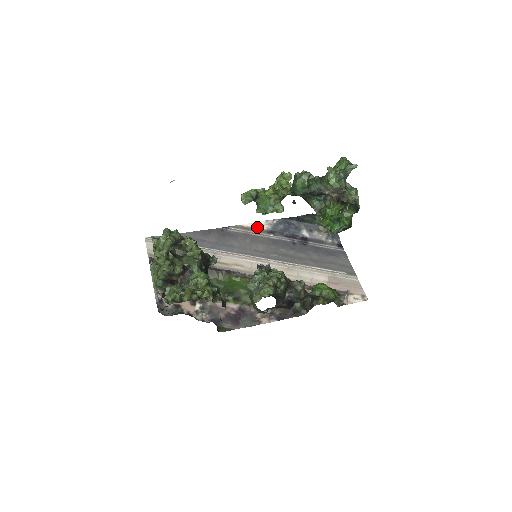
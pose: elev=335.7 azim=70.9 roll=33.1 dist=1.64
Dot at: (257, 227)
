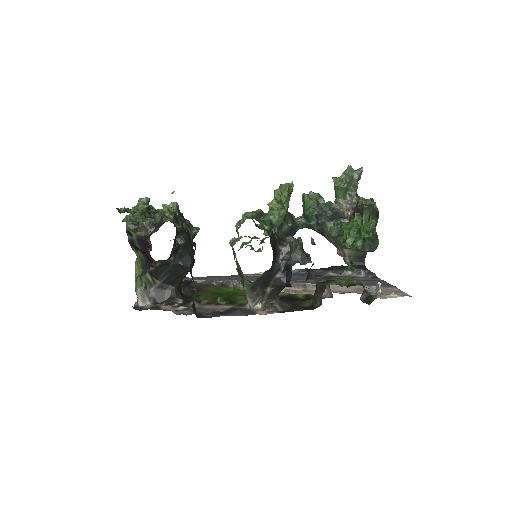
Dot at: occluded
